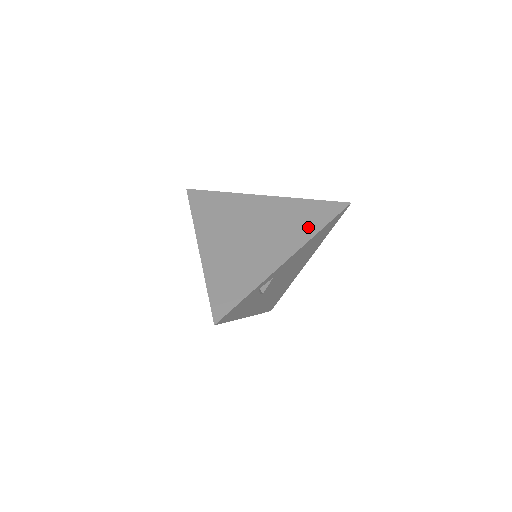
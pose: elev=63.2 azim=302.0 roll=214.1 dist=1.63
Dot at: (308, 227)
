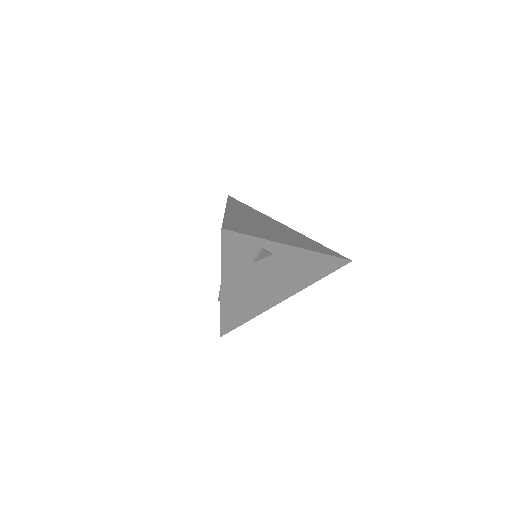
Dot at: (316, 248)
